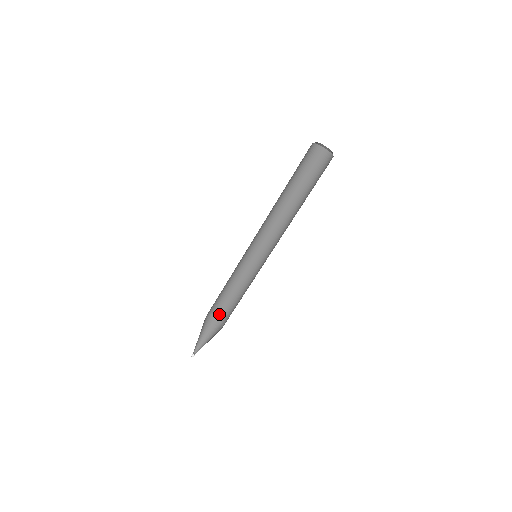
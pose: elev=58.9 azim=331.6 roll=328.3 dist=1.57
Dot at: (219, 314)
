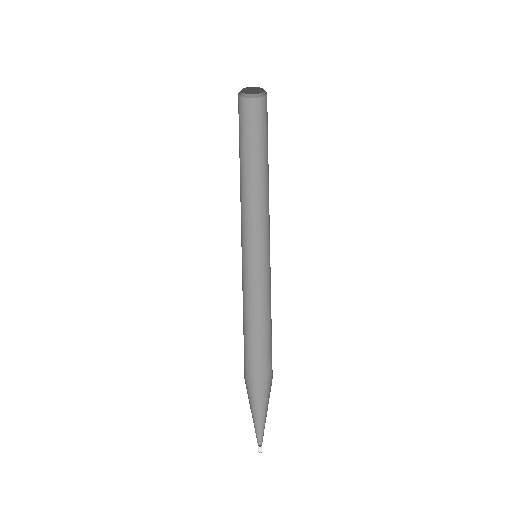
Dot at: (270, 371)
